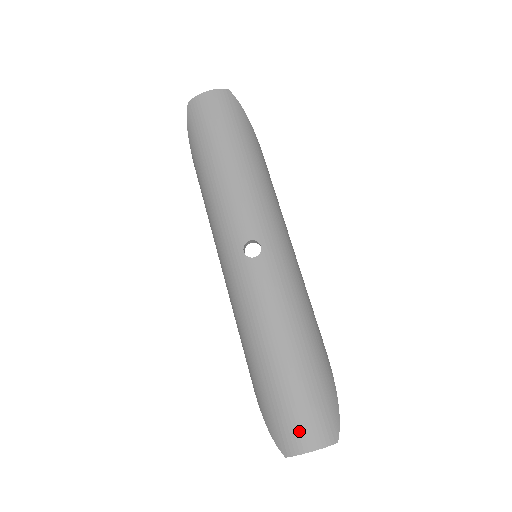
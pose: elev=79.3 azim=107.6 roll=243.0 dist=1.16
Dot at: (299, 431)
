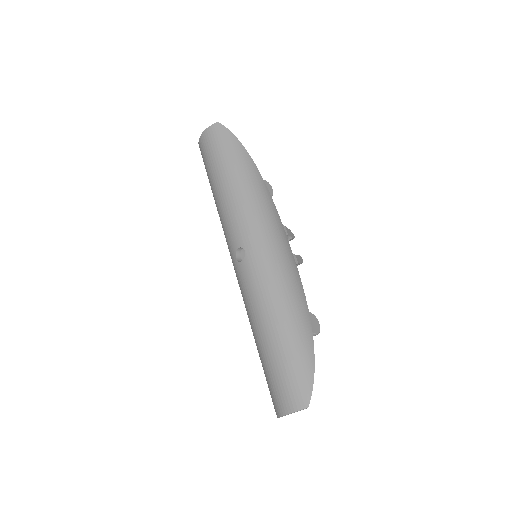
Dot at: (279, 398)
